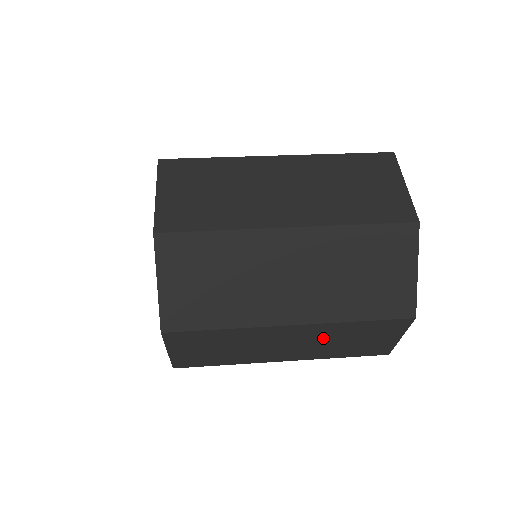
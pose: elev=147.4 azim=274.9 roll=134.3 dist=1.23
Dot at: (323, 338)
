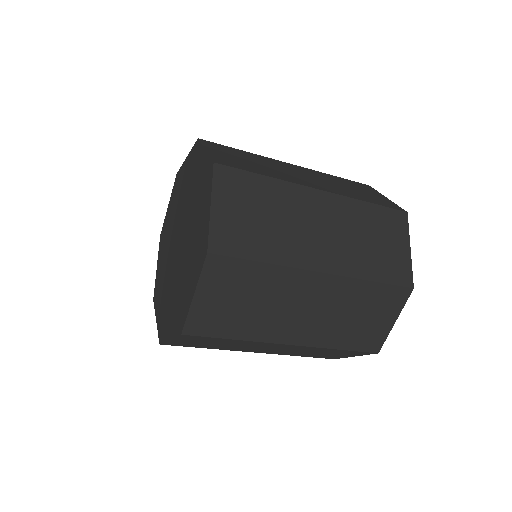
Dot at: (349, 226)
